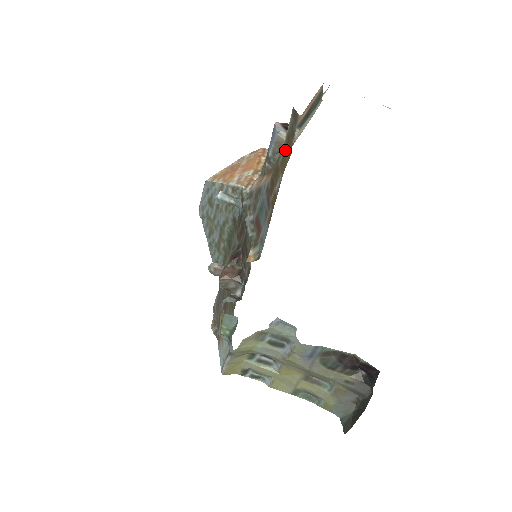
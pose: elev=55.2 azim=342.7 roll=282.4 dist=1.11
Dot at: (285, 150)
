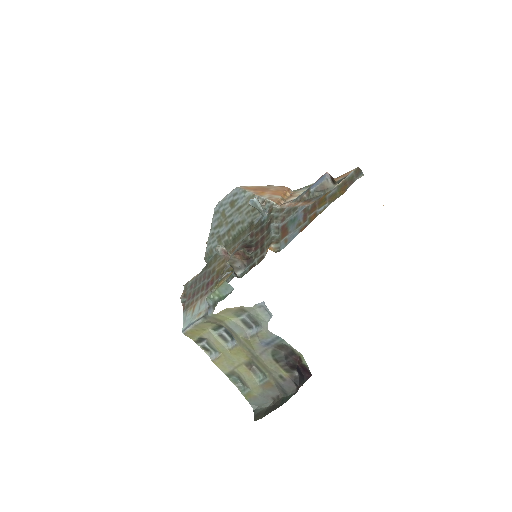
Dot at: (338, 189)
